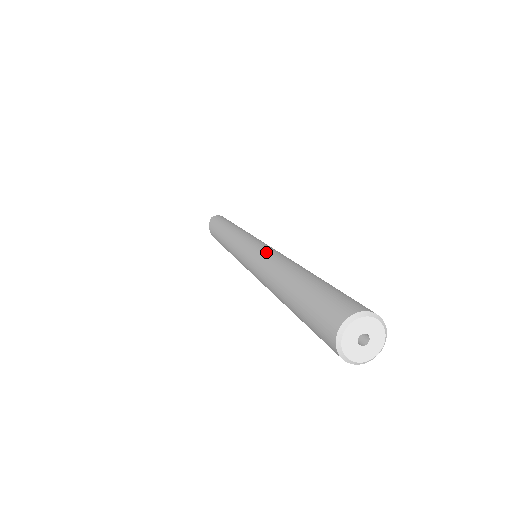
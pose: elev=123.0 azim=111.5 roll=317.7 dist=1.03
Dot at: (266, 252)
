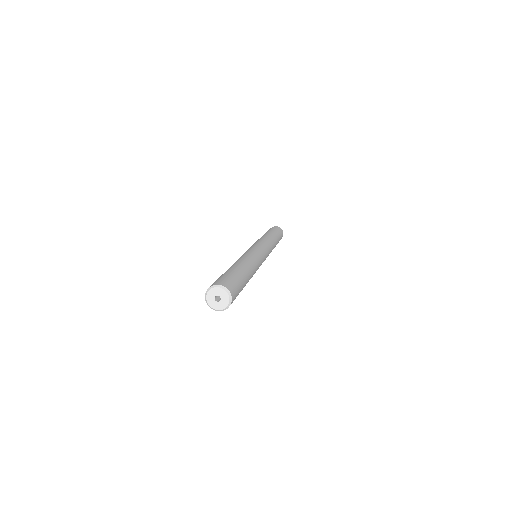
Dot at: (252, 254)
